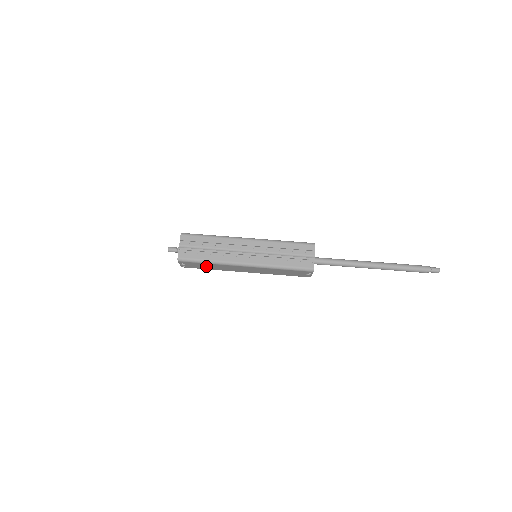
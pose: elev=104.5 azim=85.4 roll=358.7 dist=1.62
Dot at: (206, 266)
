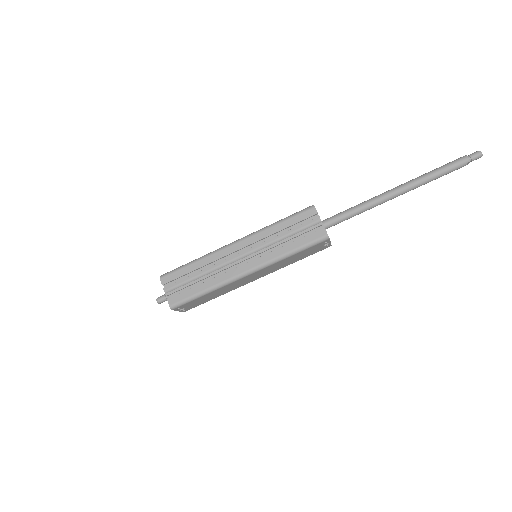
Dot at: (207, 298)
